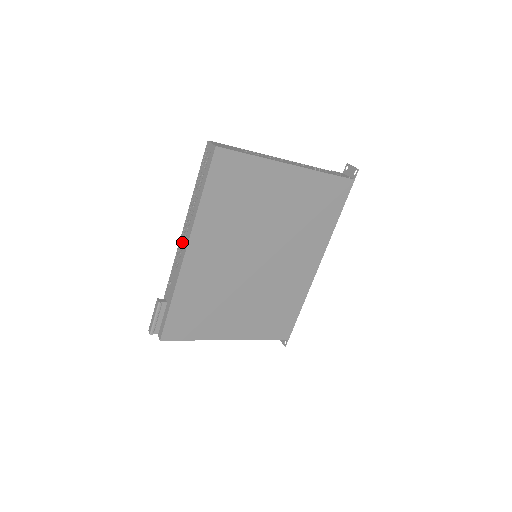
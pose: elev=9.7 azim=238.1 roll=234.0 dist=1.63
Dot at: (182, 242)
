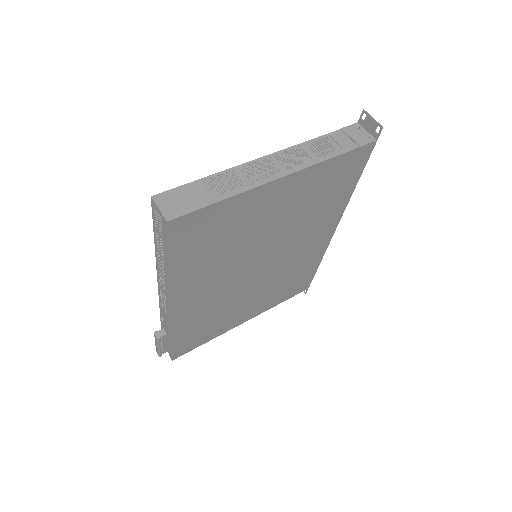
Dot at: (162, 292)
